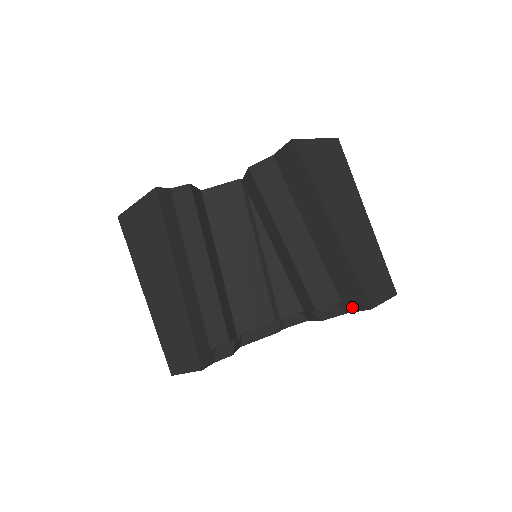
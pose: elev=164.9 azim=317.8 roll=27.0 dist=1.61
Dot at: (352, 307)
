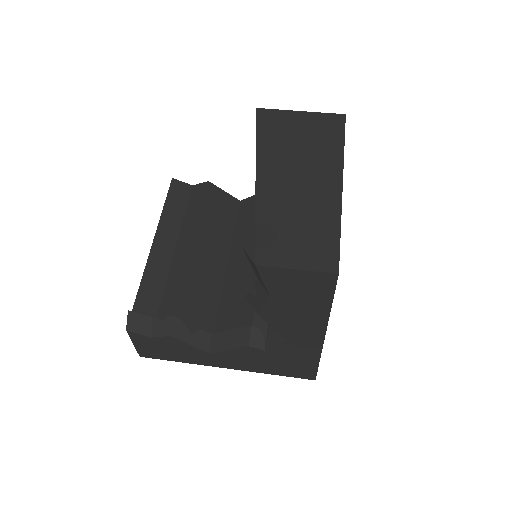
Dot at: (258, 275)
